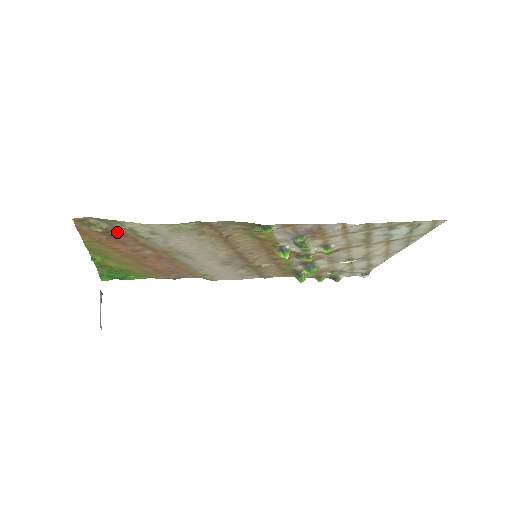
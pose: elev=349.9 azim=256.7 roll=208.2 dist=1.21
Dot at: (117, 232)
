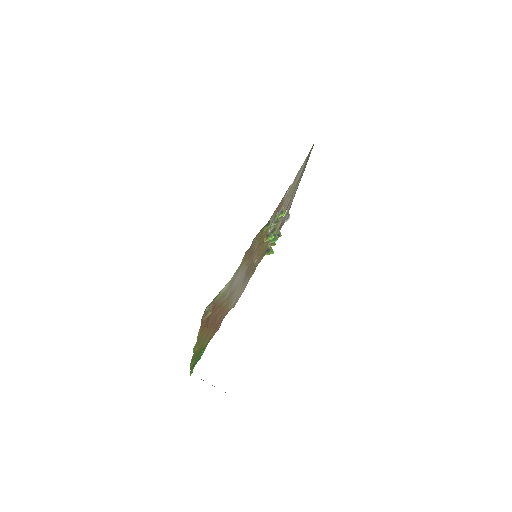
Dot at: (213, 307)
